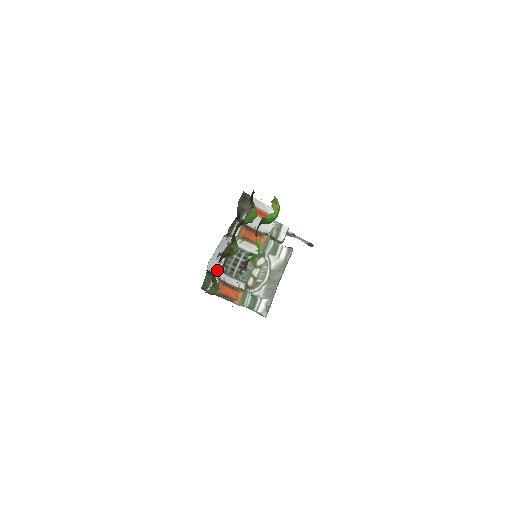
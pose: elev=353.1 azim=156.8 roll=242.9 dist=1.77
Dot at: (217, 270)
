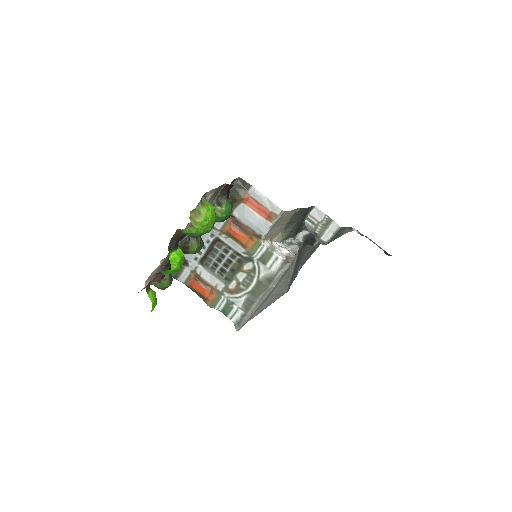
Dot at: (195, 261)
